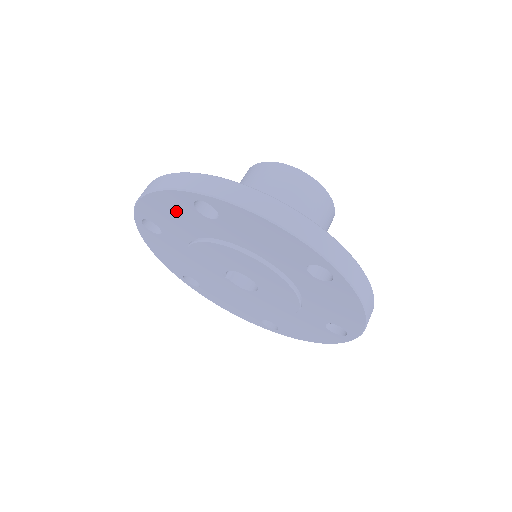
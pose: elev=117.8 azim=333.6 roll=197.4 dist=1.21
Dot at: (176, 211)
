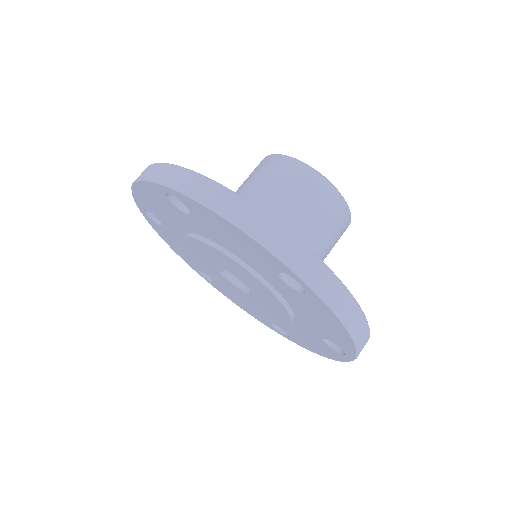
Dot at: (160, 203)
